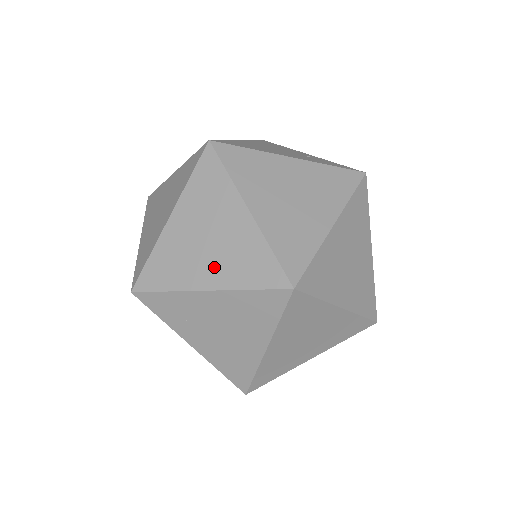
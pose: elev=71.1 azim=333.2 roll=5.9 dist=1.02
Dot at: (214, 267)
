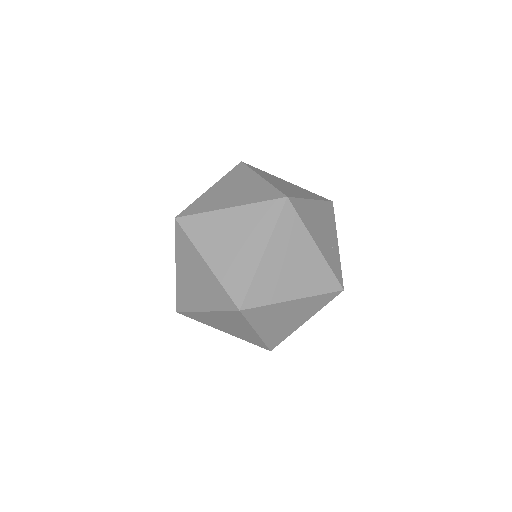
Dot at: (221, 257)
